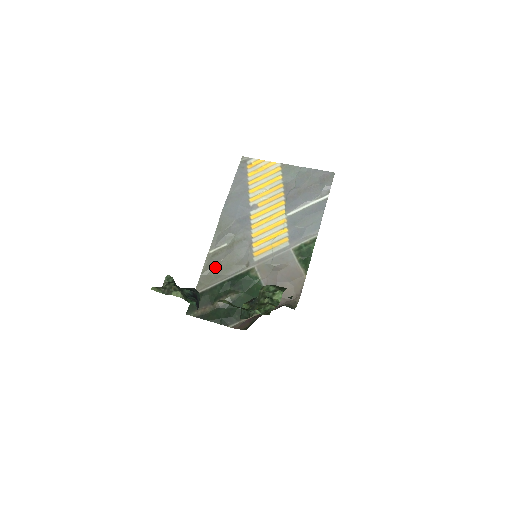
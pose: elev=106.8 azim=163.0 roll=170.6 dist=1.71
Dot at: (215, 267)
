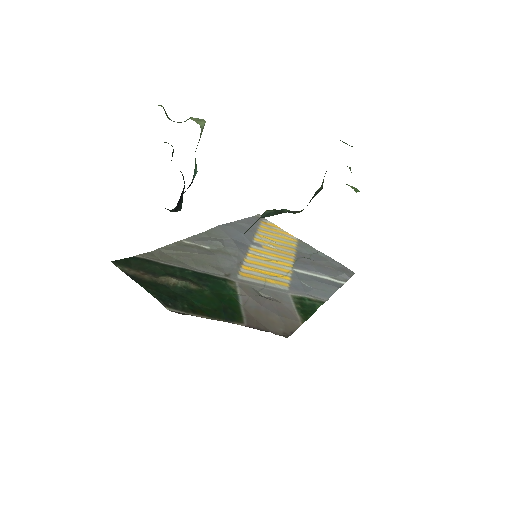
Dot at: (183, 253)
